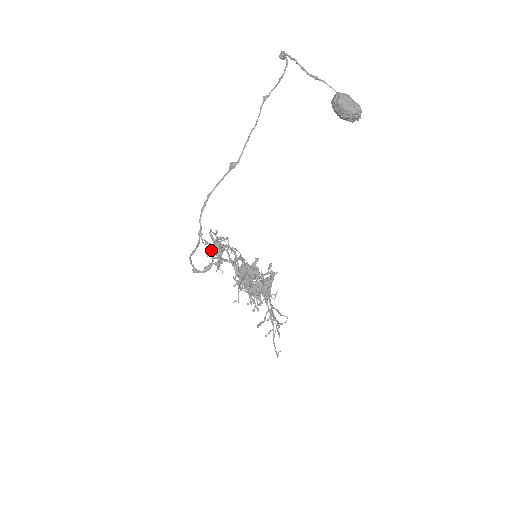
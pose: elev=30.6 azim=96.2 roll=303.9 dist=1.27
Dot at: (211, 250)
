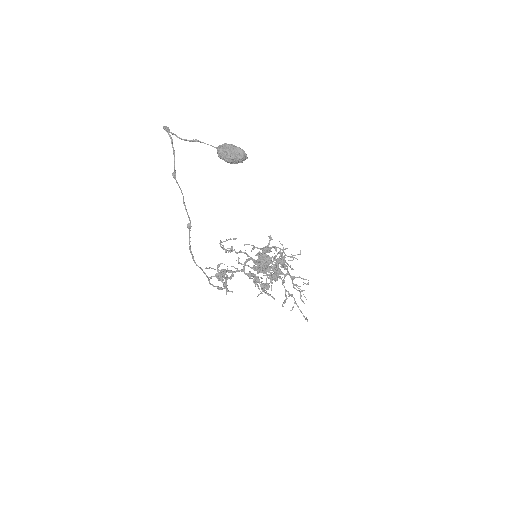
Dot at: occluded
